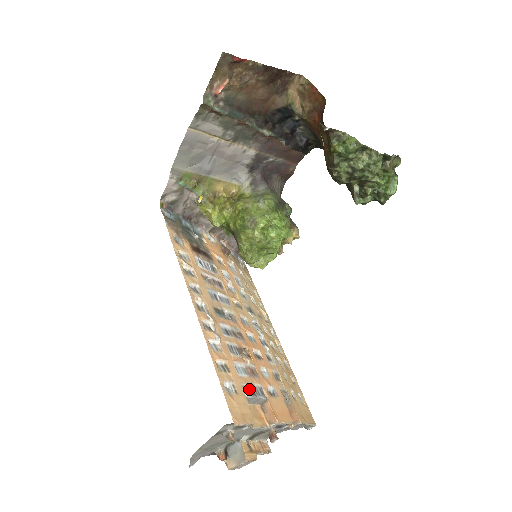
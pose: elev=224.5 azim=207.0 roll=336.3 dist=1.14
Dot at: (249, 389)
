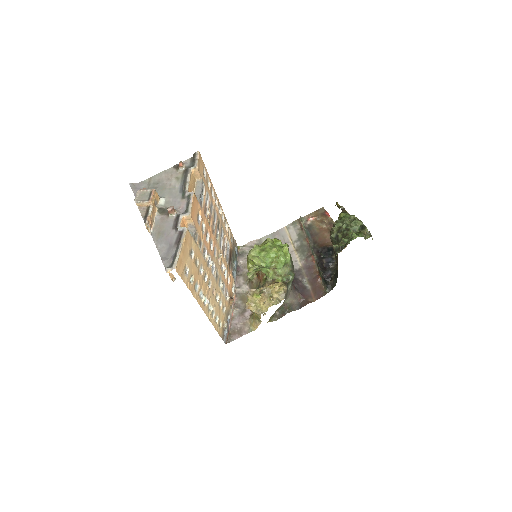
Dot at: (202, 193)
